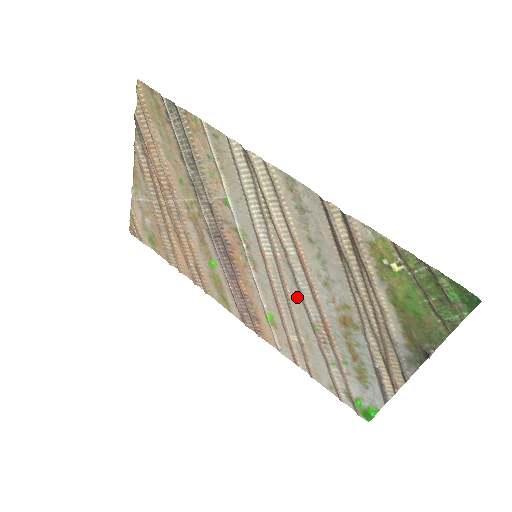
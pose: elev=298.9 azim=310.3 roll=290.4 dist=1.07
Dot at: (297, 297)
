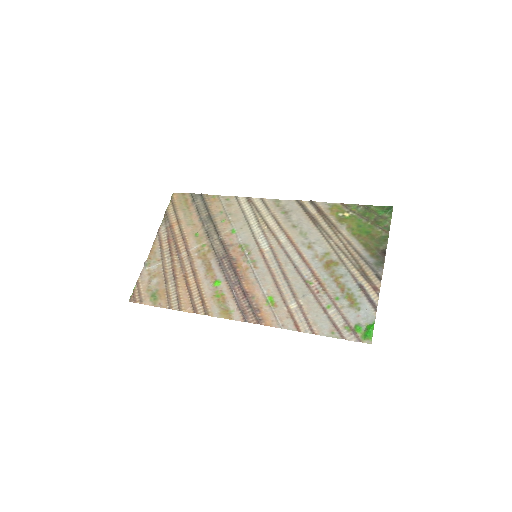
Dot at: (290, 269)
